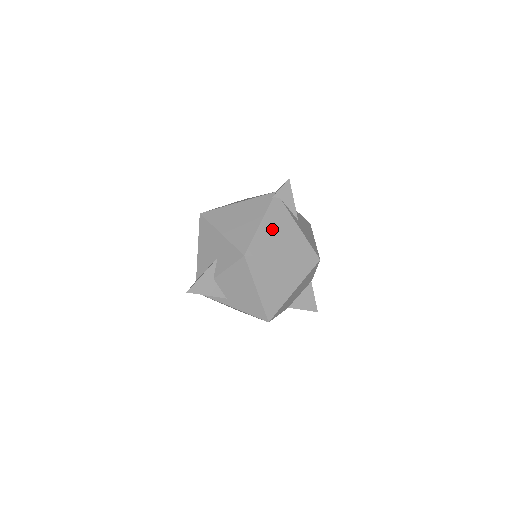
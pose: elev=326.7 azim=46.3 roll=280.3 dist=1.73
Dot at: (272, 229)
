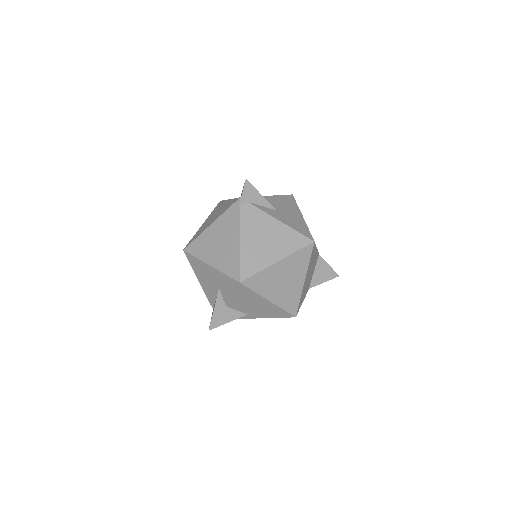
Dot at: (254, 239)
